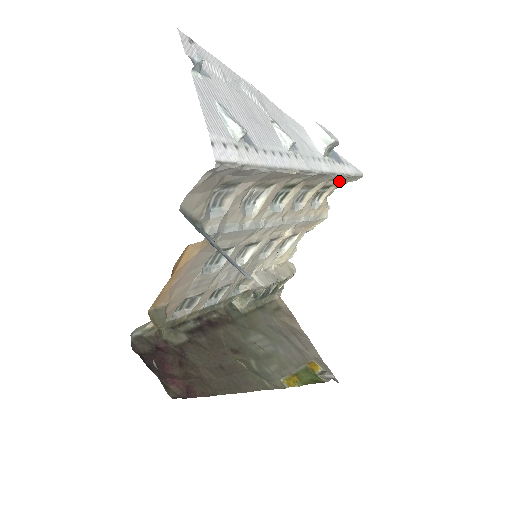
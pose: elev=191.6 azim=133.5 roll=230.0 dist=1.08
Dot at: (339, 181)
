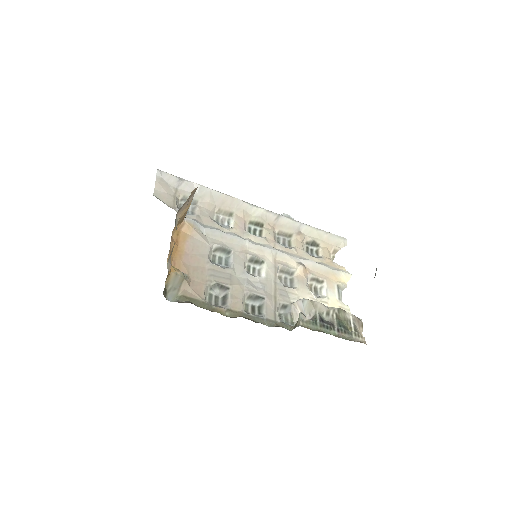
Dot at: (321, 240)
